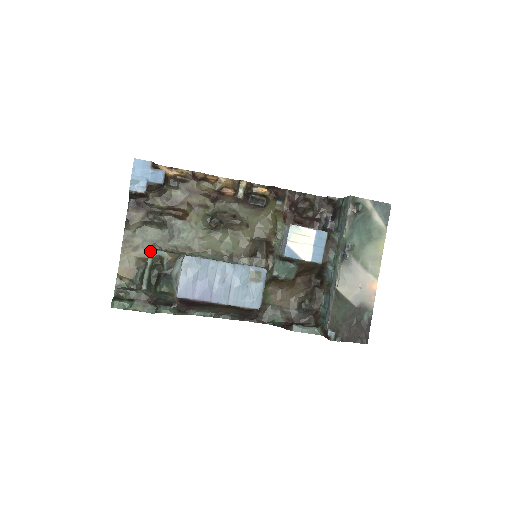
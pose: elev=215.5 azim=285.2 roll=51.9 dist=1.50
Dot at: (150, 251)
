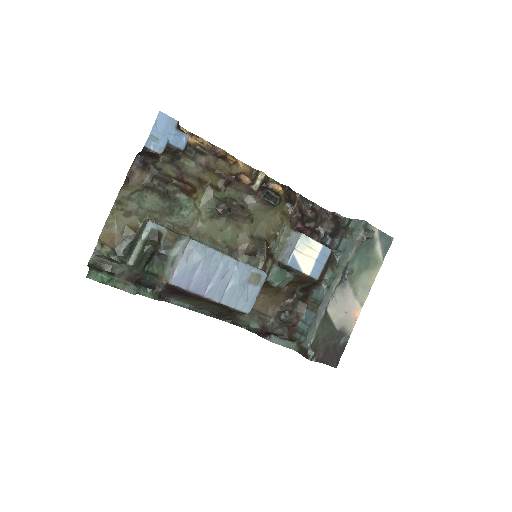
Dot at: (149, 223)
